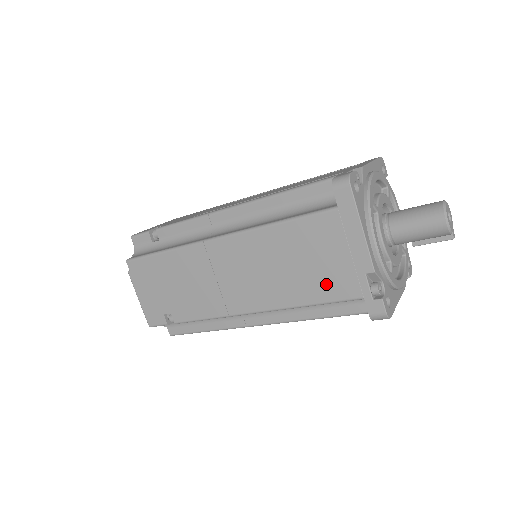
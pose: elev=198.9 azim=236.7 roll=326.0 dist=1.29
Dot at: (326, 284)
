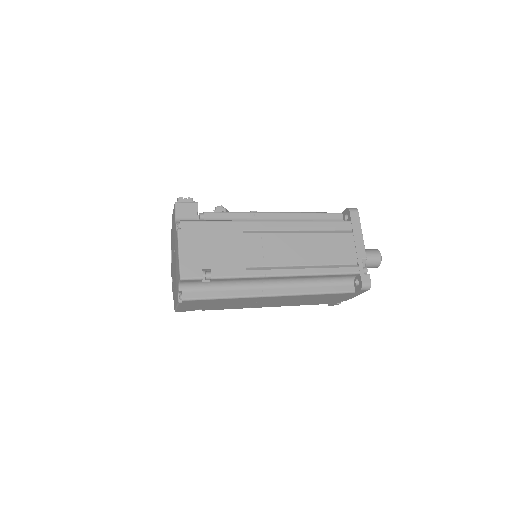
Dot at: occluded
